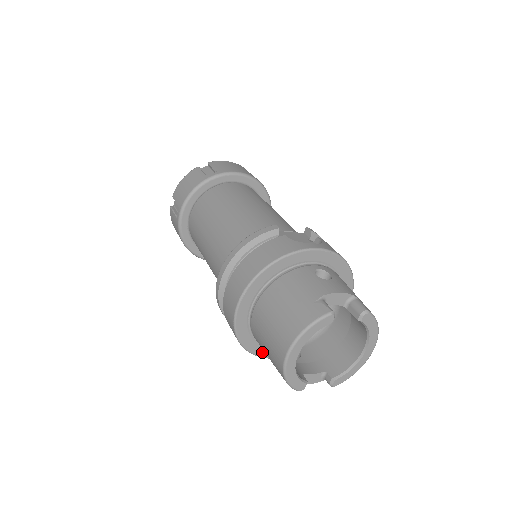
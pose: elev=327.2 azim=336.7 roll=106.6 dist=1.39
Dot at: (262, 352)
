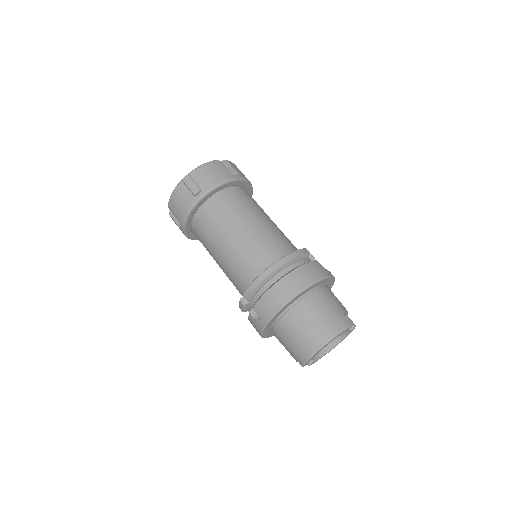
Dot at: (265, 333)
